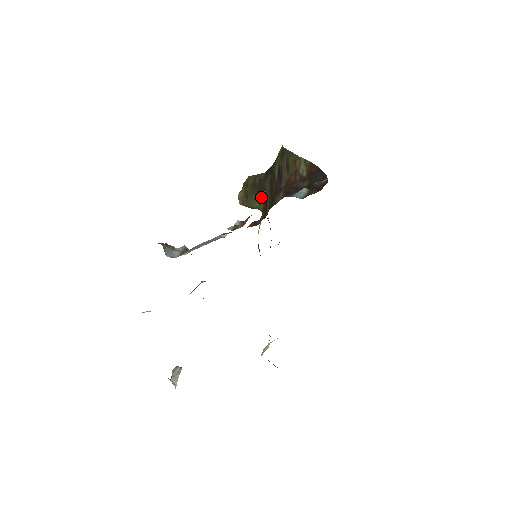
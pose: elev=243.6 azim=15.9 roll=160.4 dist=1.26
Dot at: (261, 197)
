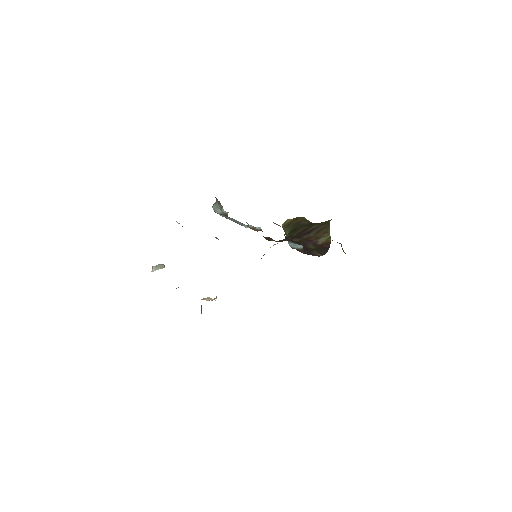
Dot at: (292, 232)
